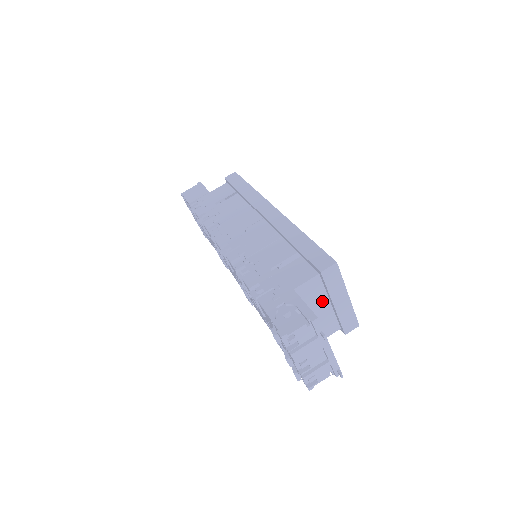
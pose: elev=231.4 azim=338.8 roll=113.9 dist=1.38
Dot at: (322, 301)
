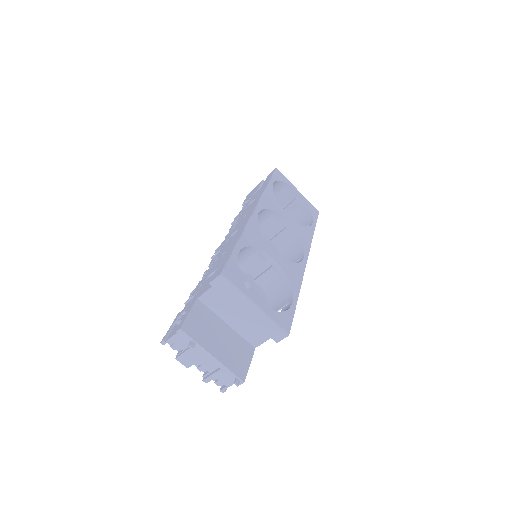
Dot at: (235, 309)
